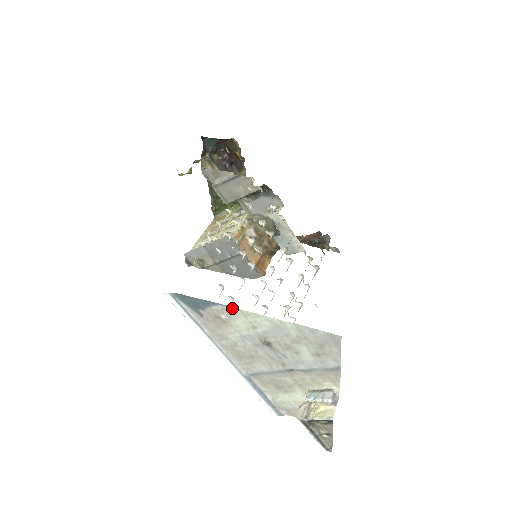
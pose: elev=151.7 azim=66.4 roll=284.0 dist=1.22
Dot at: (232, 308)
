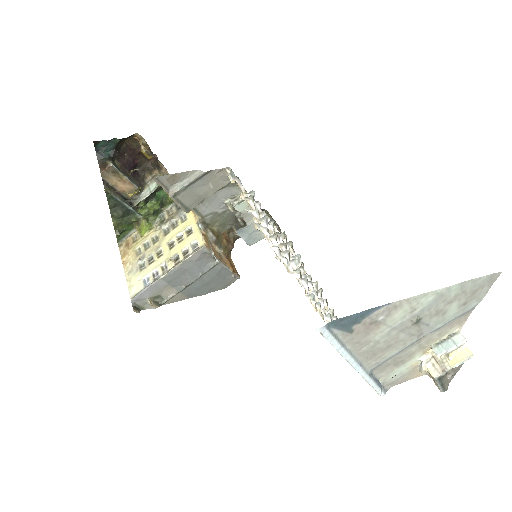
Dot at: (398, 302)
